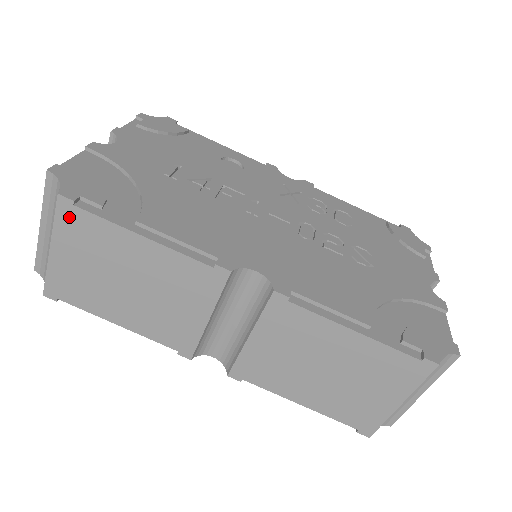
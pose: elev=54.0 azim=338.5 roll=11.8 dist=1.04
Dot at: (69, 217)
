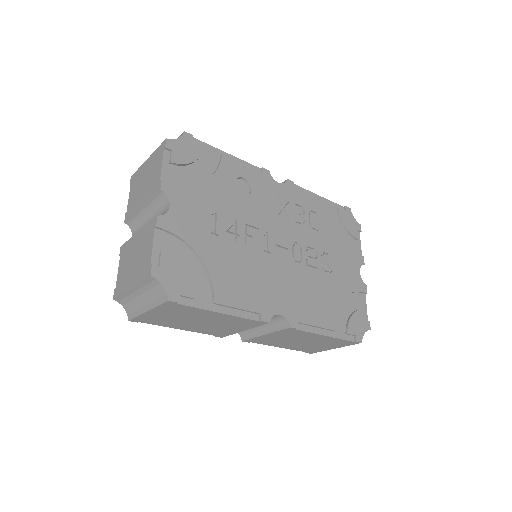
Dot at: (171, 306)
